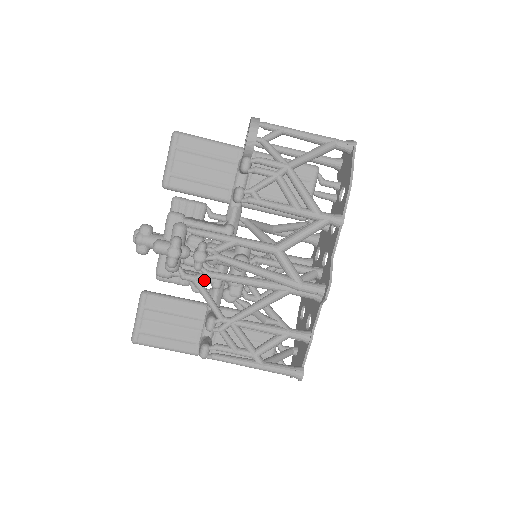
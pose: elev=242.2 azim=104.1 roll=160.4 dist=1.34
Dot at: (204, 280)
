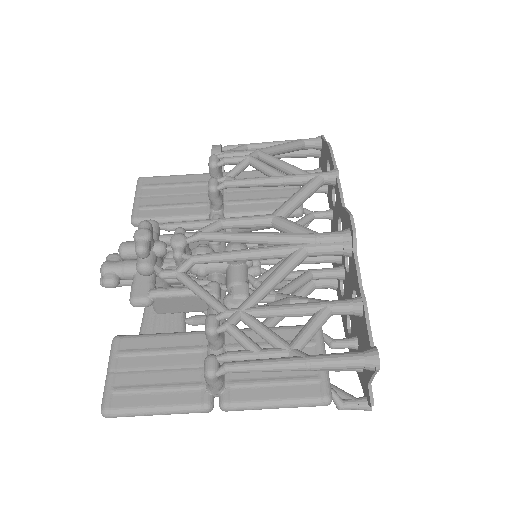
Dot at: occluded
